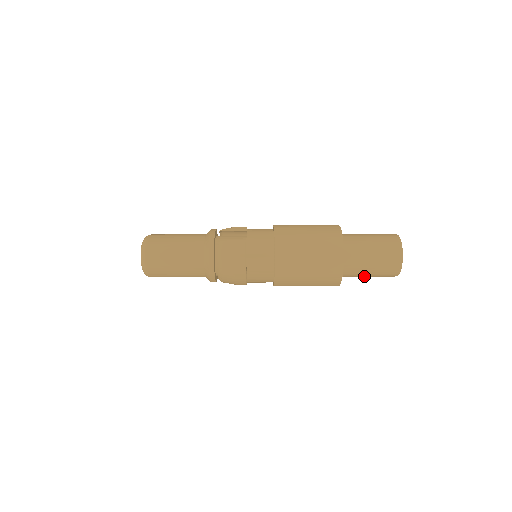
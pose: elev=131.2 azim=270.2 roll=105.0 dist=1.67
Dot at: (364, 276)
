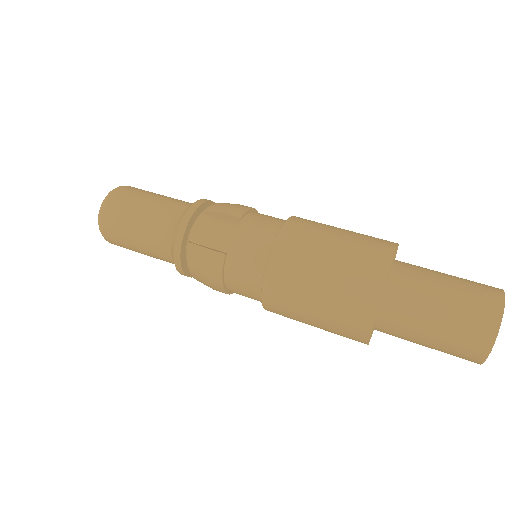
Dot at: occluded
